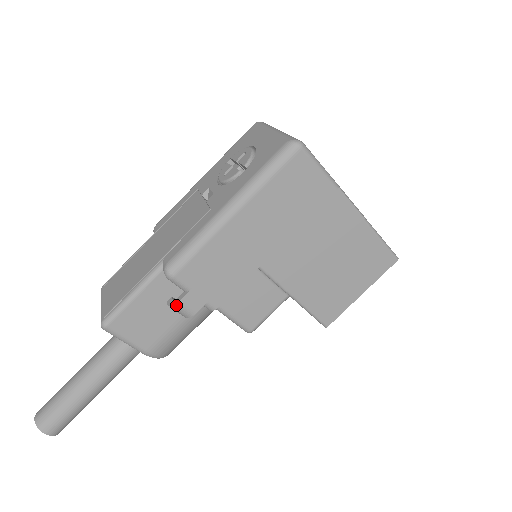
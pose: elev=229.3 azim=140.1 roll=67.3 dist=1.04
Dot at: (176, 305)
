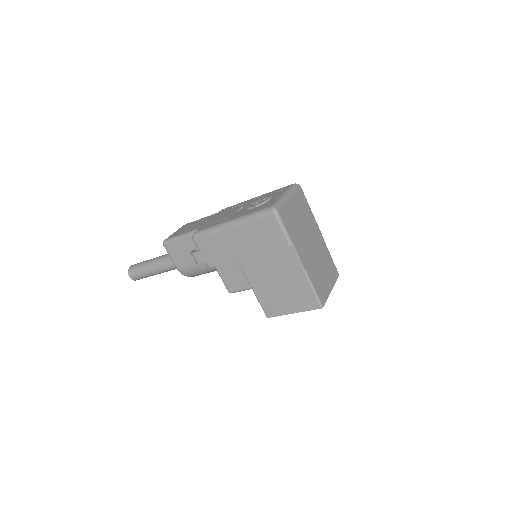
Dot at: (192, 254)
